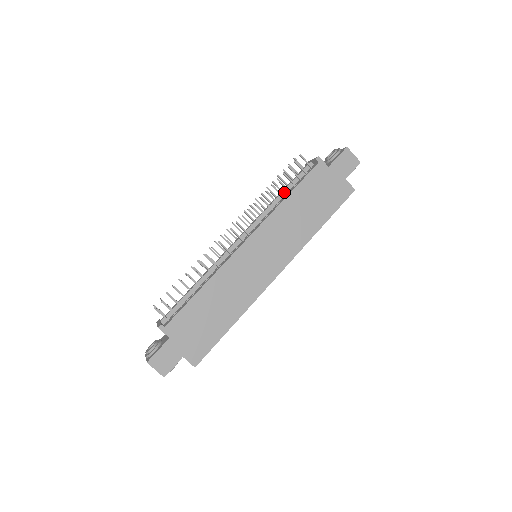
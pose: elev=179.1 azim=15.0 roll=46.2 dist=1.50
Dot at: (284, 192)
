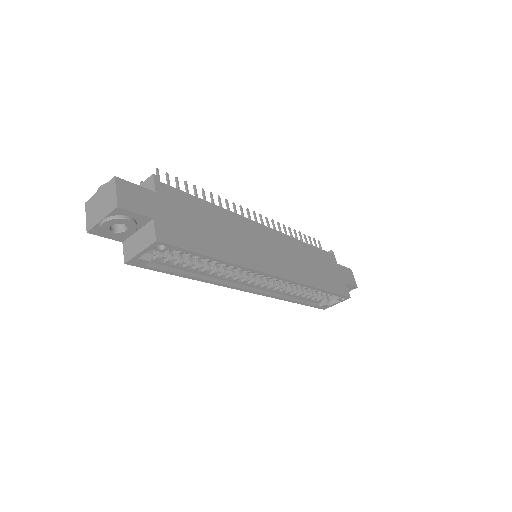
Dot at: occluded
